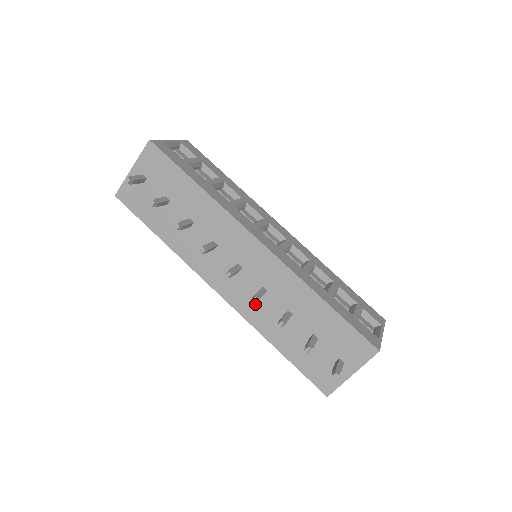
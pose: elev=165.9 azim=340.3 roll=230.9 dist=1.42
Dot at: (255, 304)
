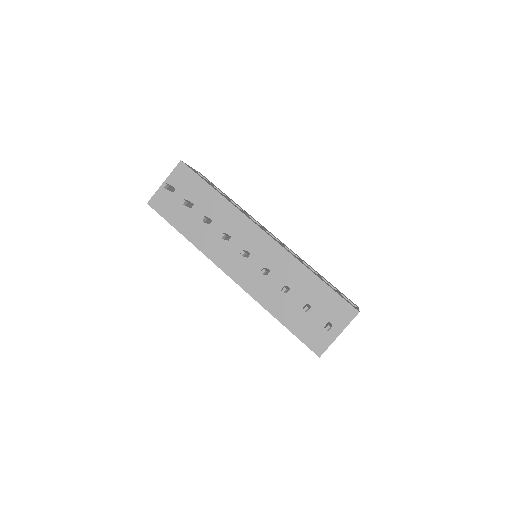
Dot at: (260, 283)
